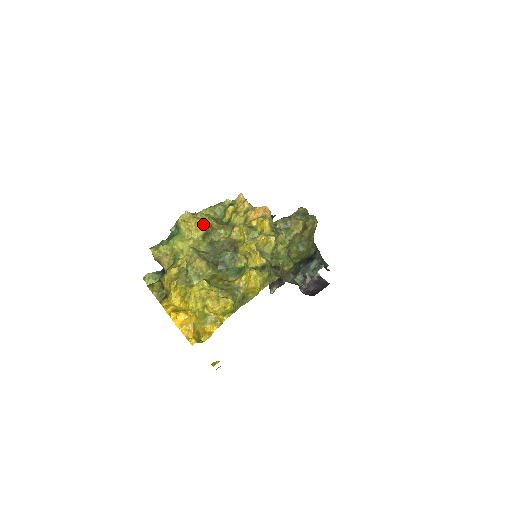
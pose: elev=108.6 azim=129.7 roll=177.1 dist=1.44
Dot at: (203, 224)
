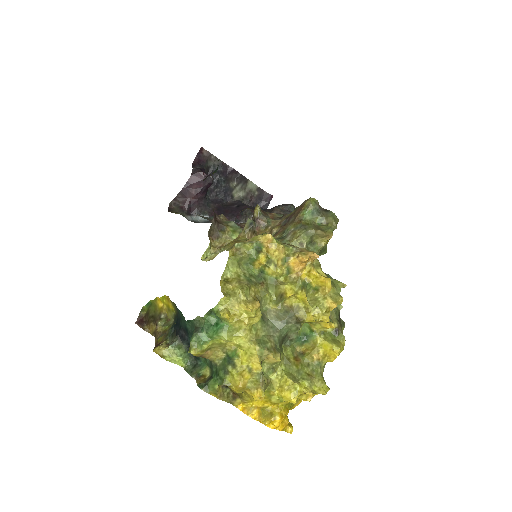
Dot at: (257, 309)
